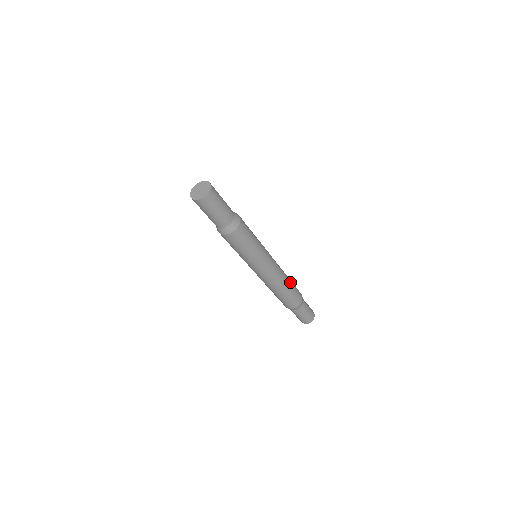
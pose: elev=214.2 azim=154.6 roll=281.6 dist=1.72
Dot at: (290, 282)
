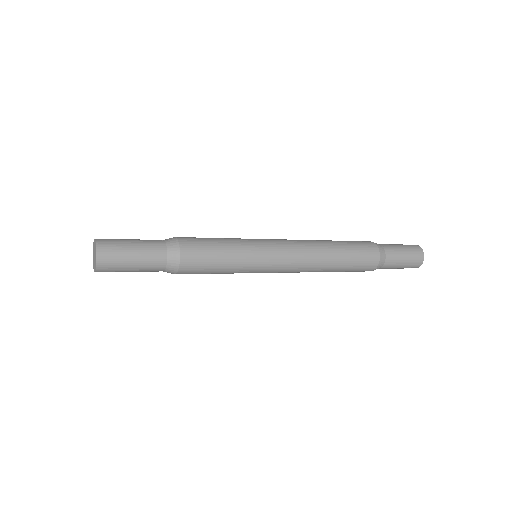
Dot at: (339, 256)
